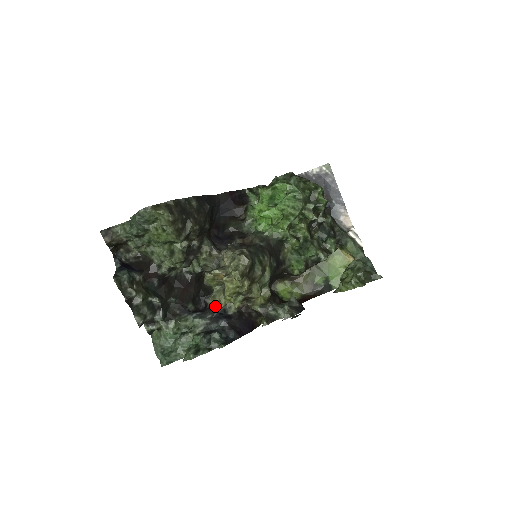
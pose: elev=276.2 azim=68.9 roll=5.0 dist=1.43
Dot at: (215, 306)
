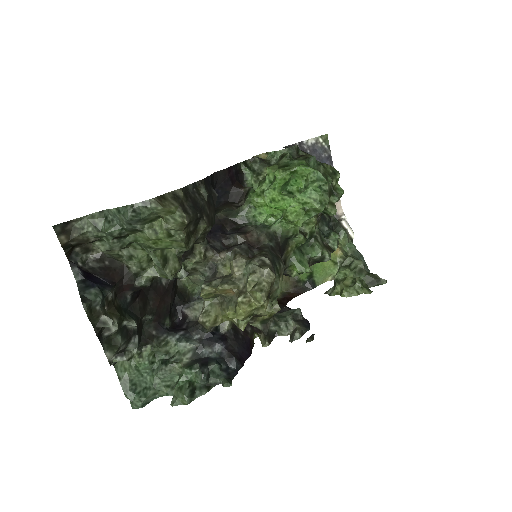
Dot at: (209, 326)
